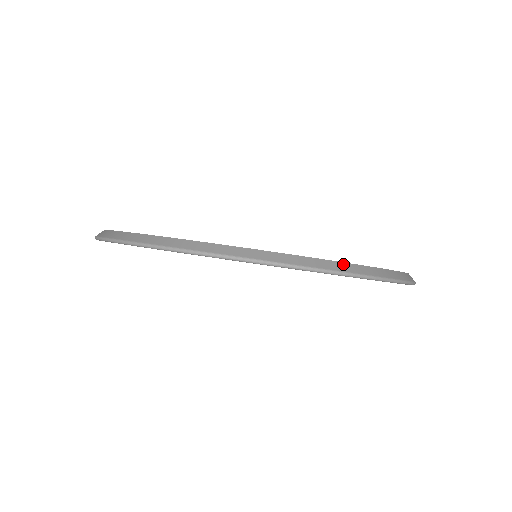
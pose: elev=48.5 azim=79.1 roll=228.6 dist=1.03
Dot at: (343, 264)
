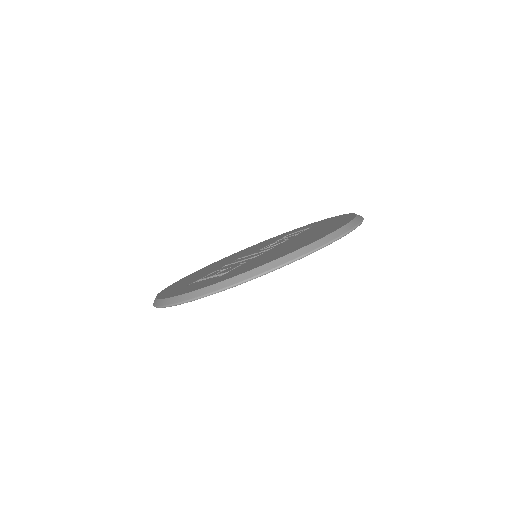
Dot at: (201, 290)
